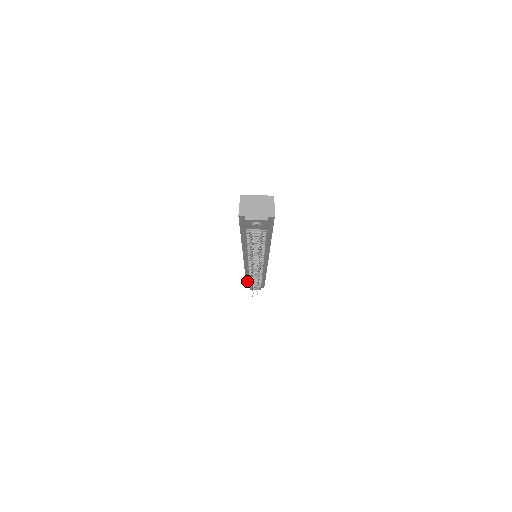
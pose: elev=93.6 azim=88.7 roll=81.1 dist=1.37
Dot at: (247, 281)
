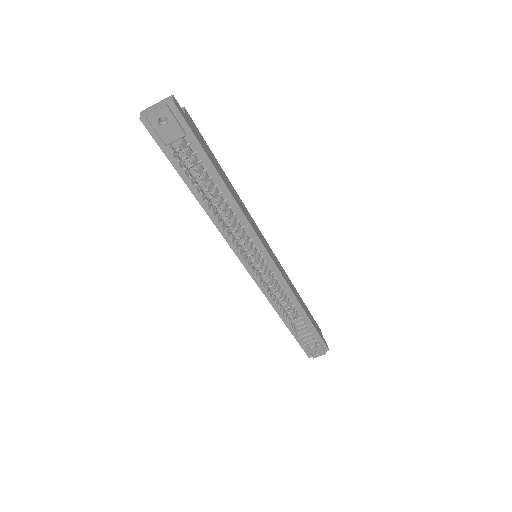
Dot at: (293, 334)
